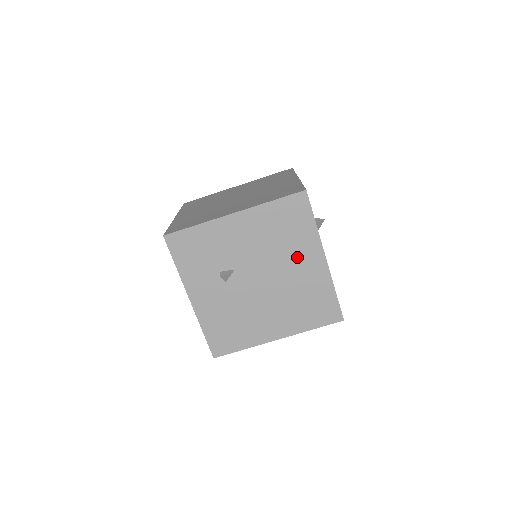
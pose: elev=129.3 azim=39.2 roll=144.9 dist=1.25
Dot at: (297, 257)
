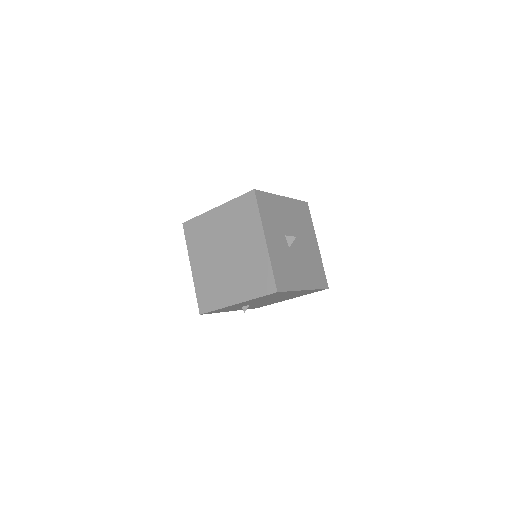
Dot at: occluded
